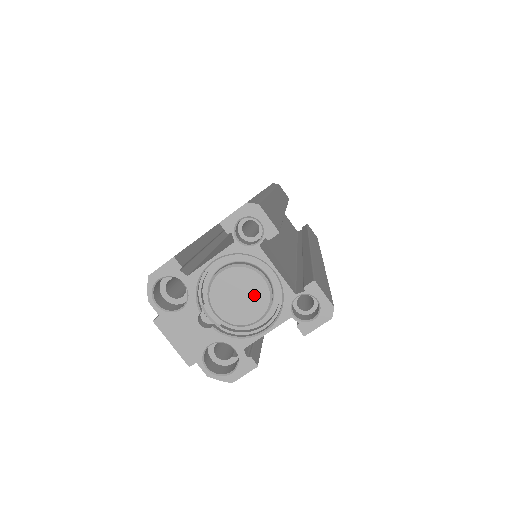
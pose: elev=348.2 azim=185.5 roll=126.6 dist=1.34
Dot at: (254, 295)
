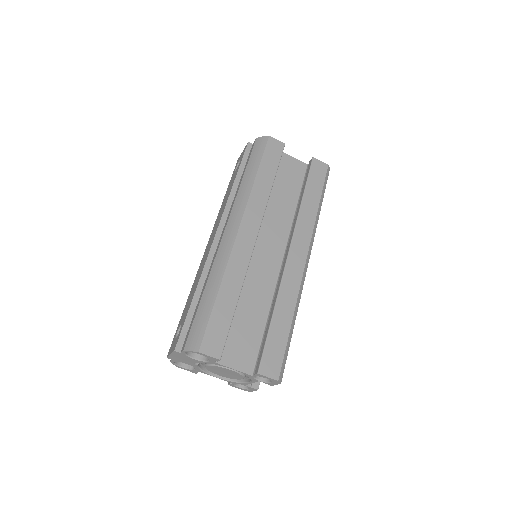
Dot at: (231, 376)
